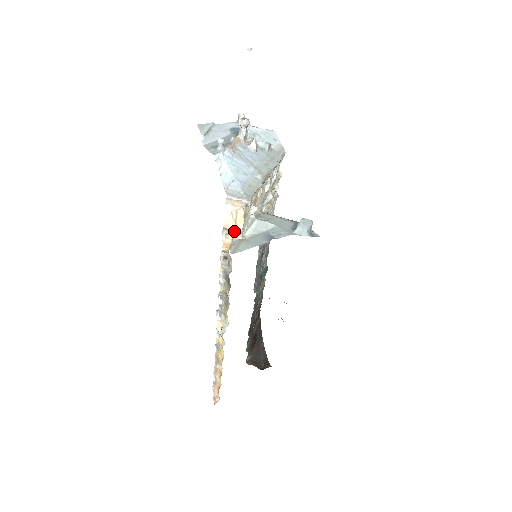
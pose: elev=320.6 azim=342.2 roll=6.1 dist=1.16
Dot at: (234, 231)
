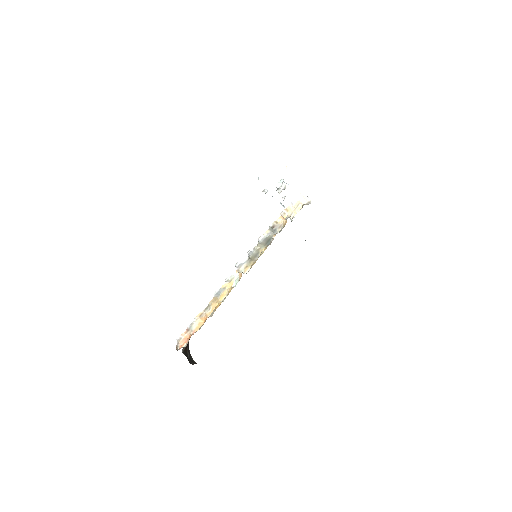
Dot at: (291, 213)
